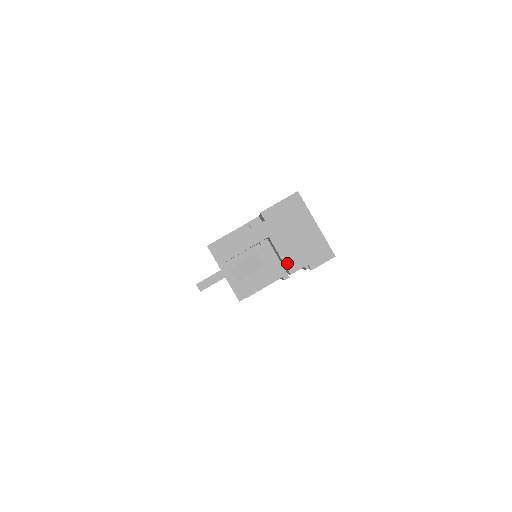
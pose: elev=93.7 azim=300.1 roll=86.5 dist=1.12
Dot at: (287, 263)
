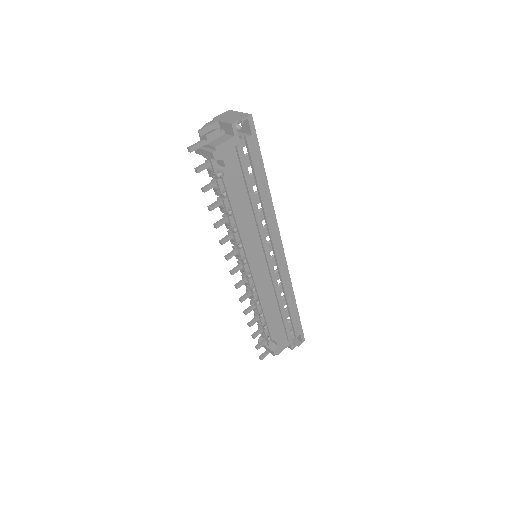
Dot at: (229, 122)
